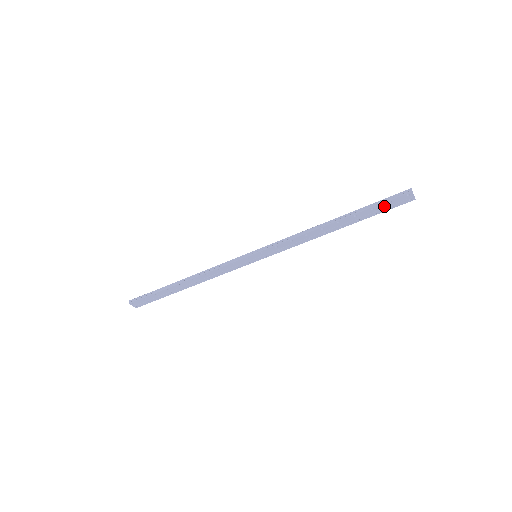
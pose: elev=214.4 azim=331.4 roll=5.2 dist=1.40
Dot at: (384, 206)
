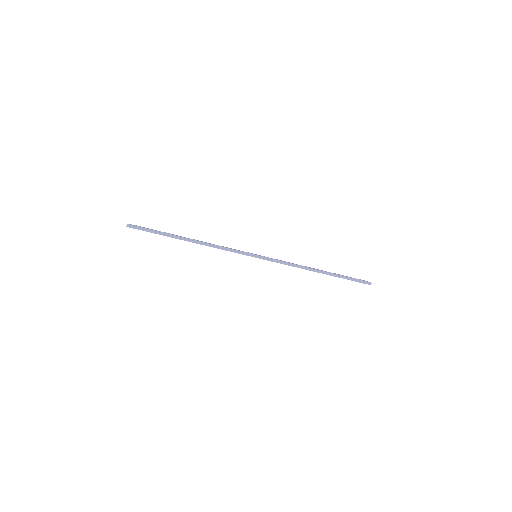
Dot at: (351, 280)
